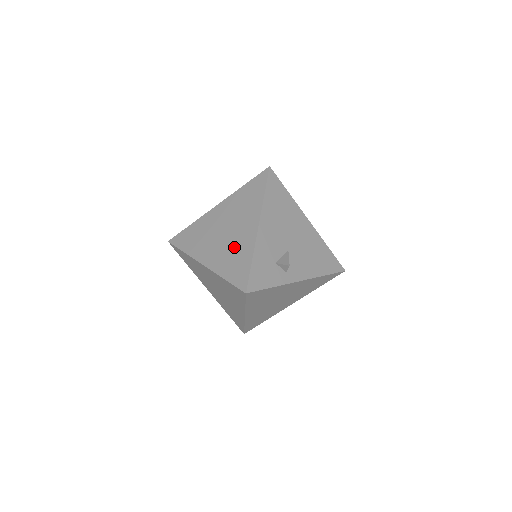
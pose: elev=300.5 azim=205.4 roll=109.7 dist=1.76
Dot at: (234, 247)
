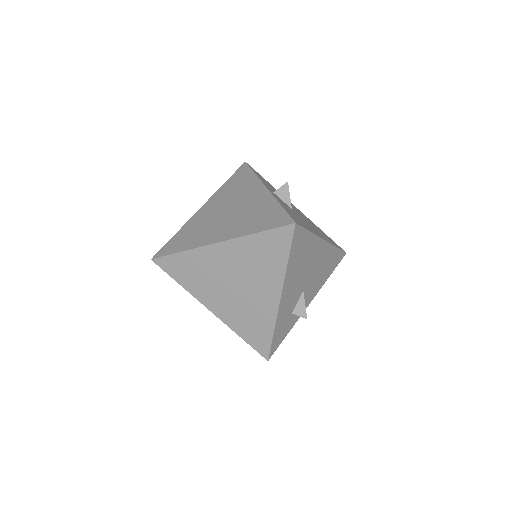
Dot at: (250, 310)
